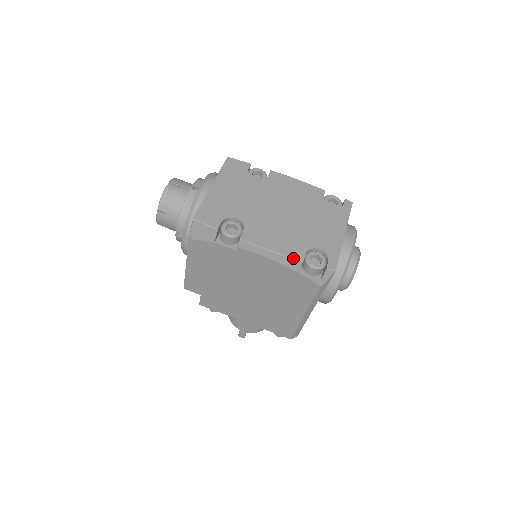
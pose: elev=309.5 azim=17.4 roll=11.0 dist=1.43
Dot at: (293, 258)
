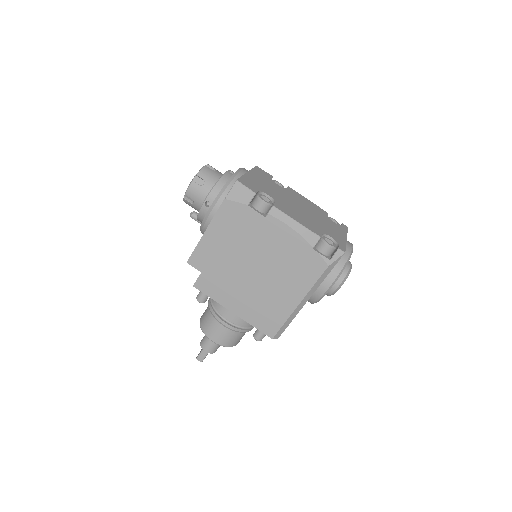
Dot at: (314, 232)
